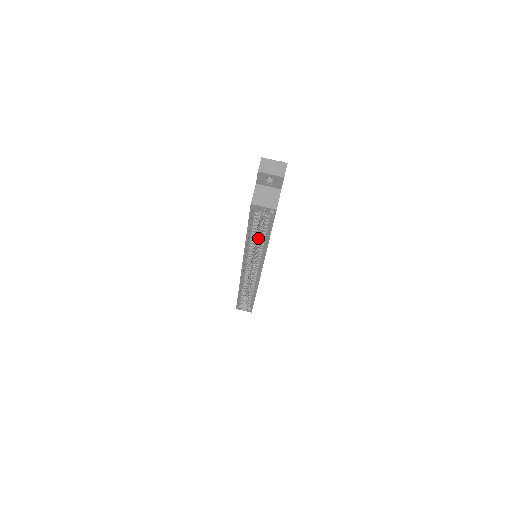
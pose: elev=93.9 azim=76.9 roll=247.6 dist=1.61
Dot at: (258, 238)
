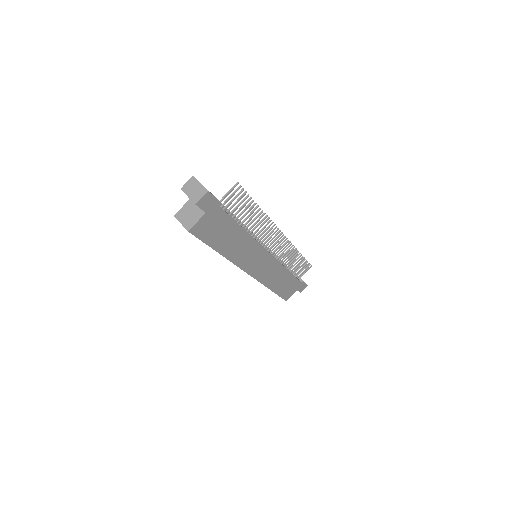
Dot at: occluded
